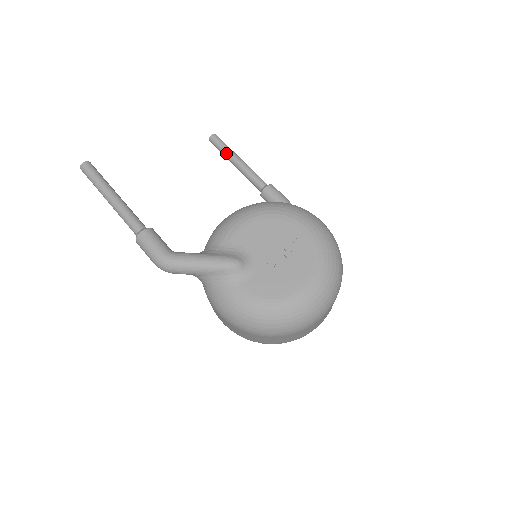
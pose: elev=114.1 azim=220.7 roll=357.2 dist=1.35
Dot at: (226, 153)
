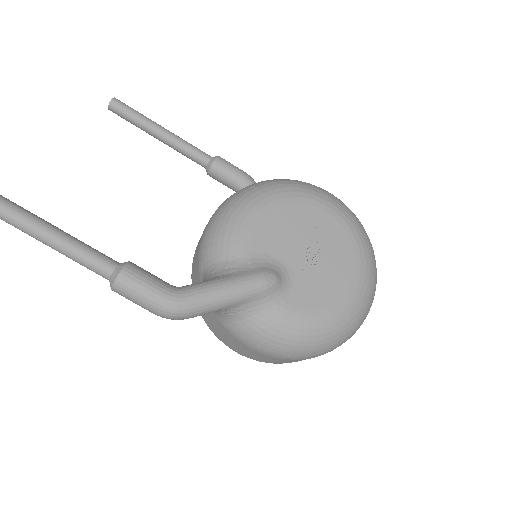
Dot at: (142, 123)
